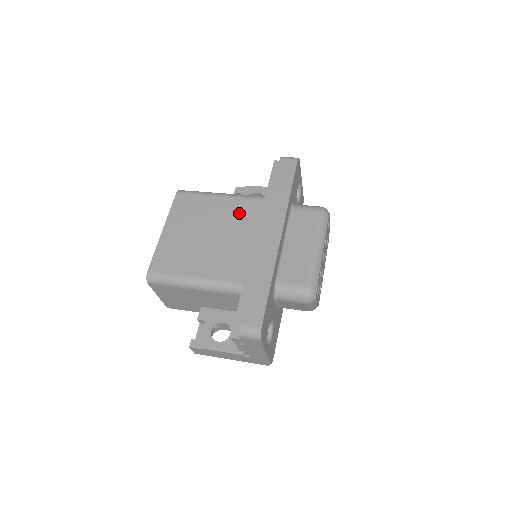
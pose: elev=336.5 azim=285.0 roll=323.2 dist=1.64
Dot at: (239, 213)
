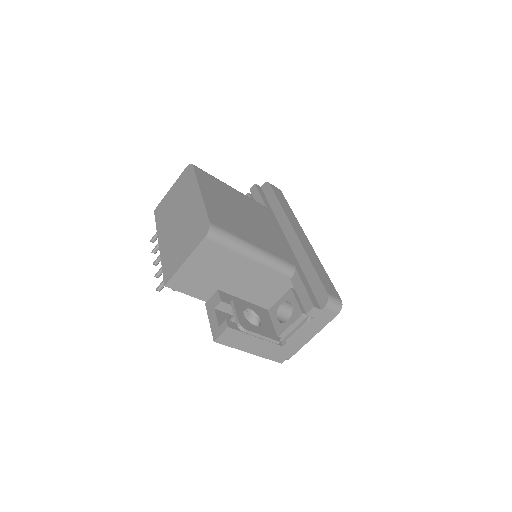
Dot at: (256, 209)
